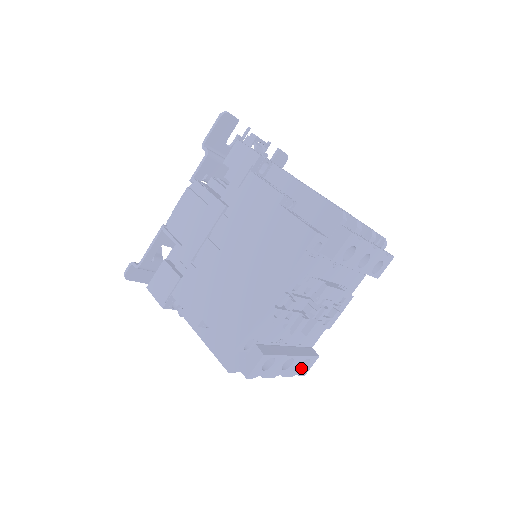
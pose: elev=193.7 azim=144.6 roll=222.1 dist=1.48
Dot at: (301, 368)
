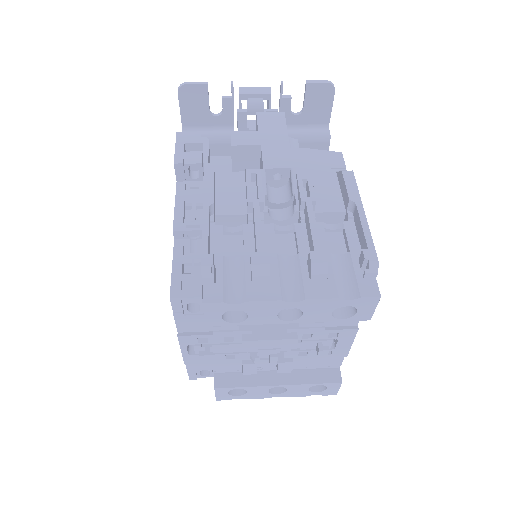
Dot at: (320, 389)
